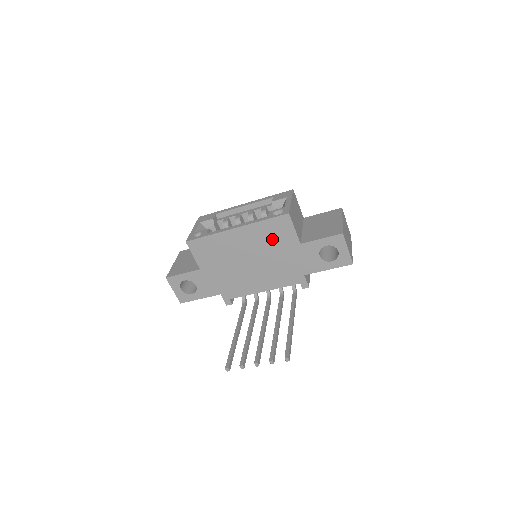
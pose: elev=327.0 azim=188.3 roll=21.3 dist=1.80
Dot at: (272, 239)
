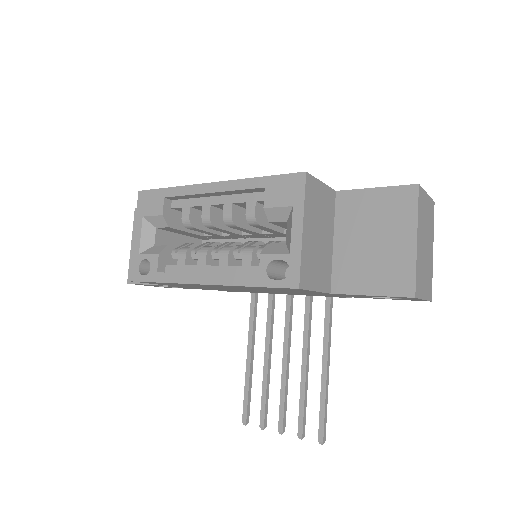
Dot at: occluded
